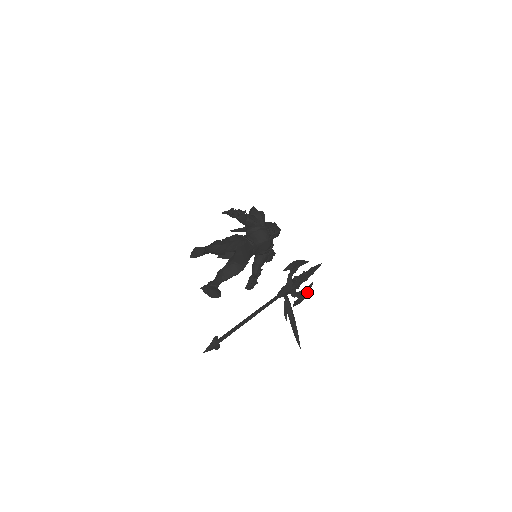
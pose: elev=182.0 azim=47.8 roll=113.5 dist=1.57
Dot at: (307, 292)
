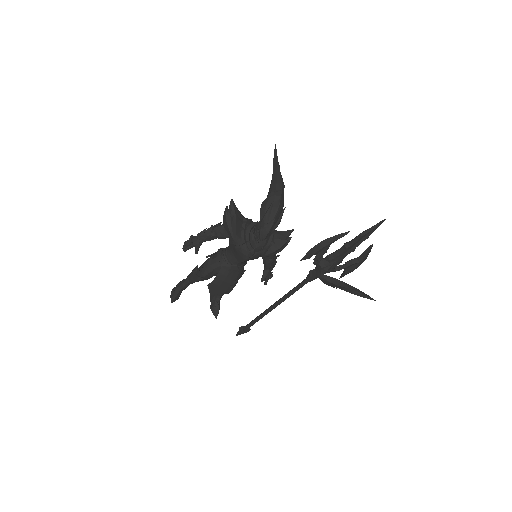
Dot at: (360, 261)
